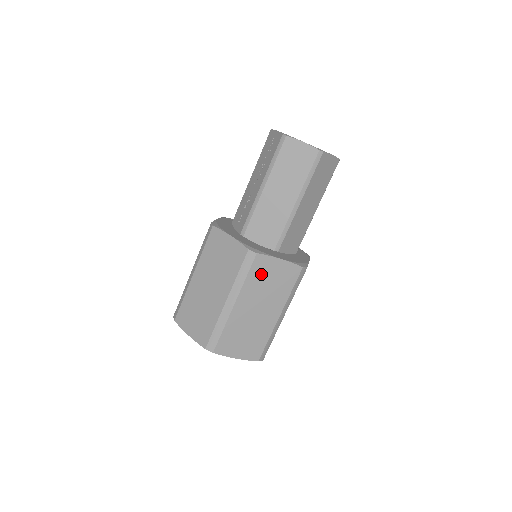
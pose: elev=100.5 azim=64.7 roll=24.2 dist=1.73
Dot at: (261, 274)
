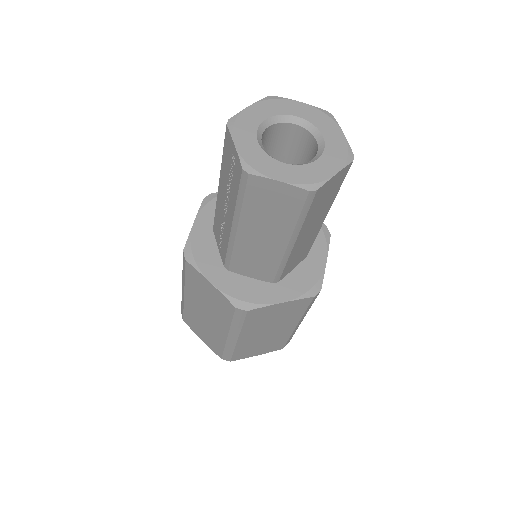
Dot at: (260, 317)
